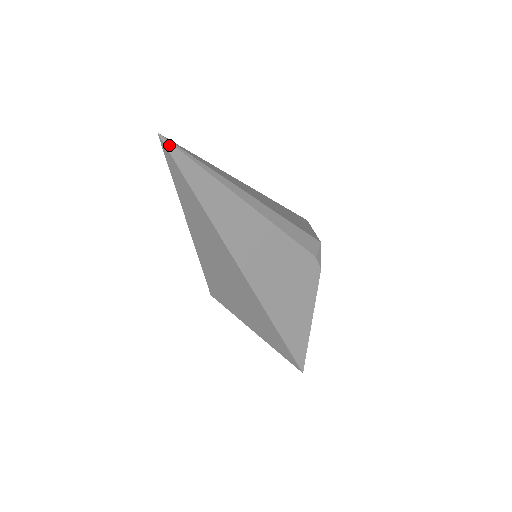
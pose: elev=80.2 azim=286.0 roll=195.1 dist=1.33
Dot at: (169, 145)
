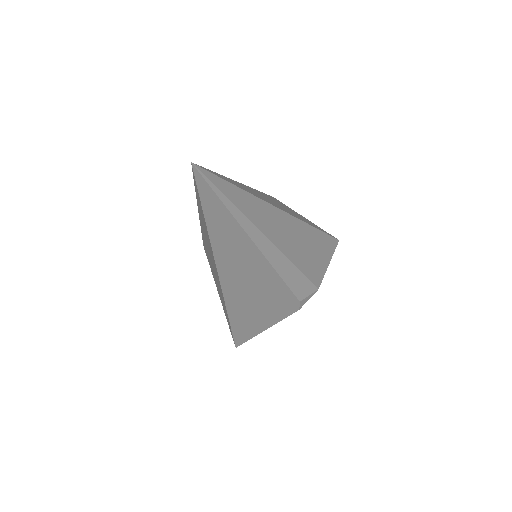
Dot at: (199, 176)
